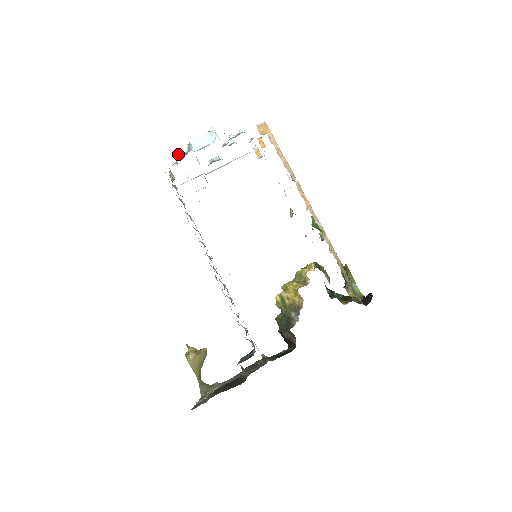
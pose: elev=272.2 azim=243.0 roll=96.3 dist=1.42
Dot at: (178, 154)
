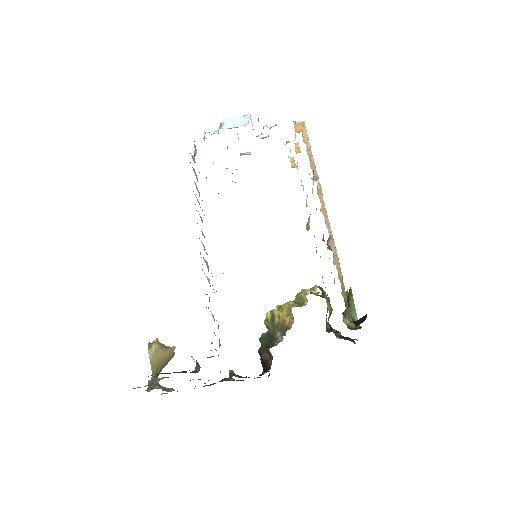
Dot at: (208, 131)
